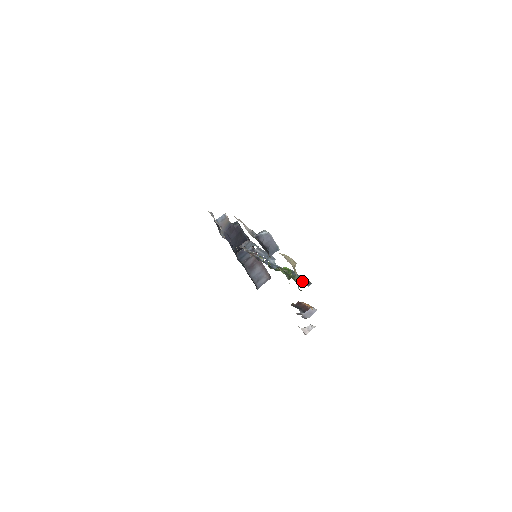
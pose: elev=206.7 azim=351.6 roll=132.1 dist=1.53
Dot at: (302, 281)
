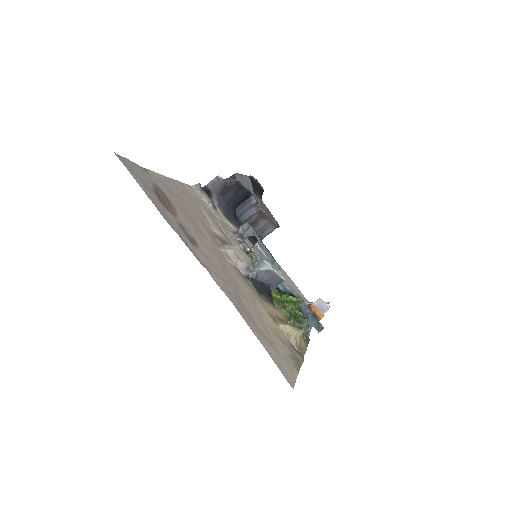
Dot at: (312, 321)
